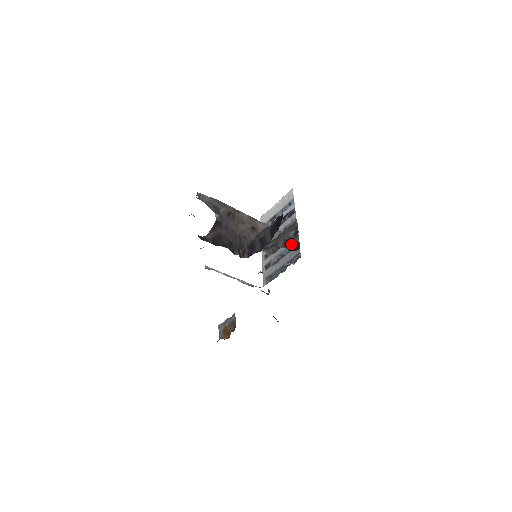
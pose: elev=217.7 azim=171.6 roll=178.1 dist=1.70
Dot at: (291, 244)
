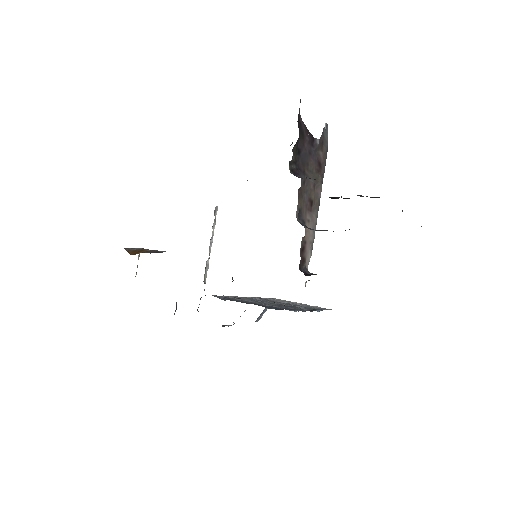
Dot at: (304, 269)
